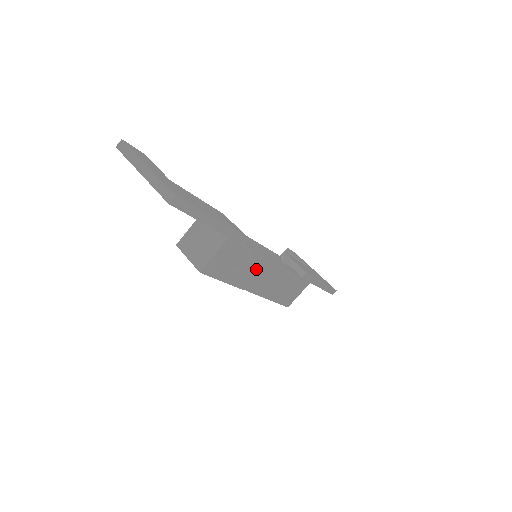
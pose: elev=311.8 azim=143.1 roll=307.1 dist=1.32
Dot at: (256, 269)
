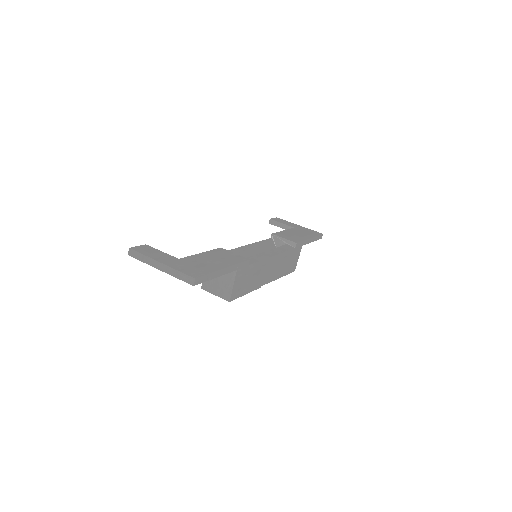
Dot at: (263, 270)
